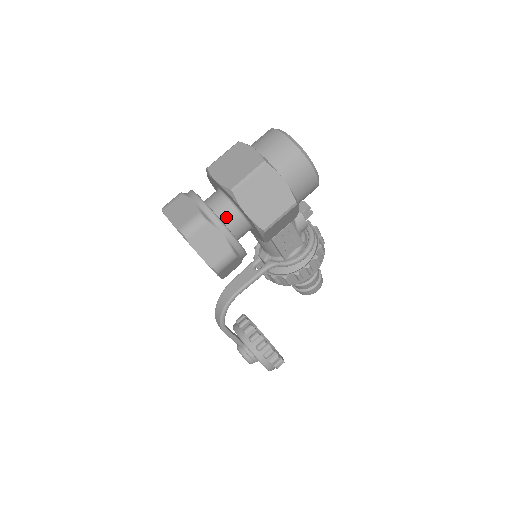
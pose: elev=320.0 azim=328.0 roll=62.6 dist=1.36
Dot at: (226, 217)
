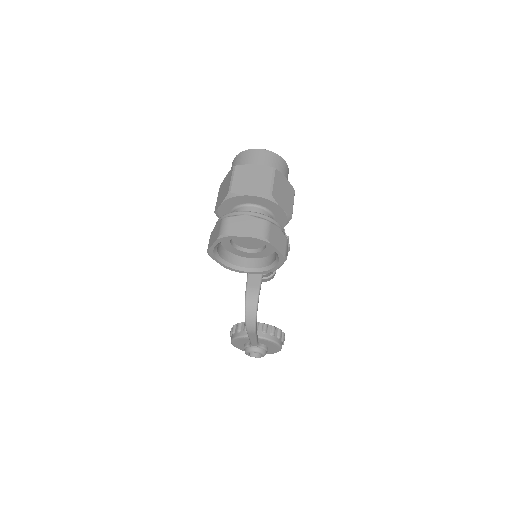
Dot at: occluded
